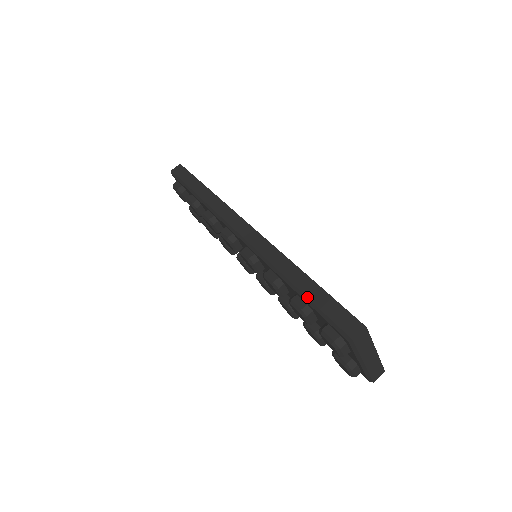
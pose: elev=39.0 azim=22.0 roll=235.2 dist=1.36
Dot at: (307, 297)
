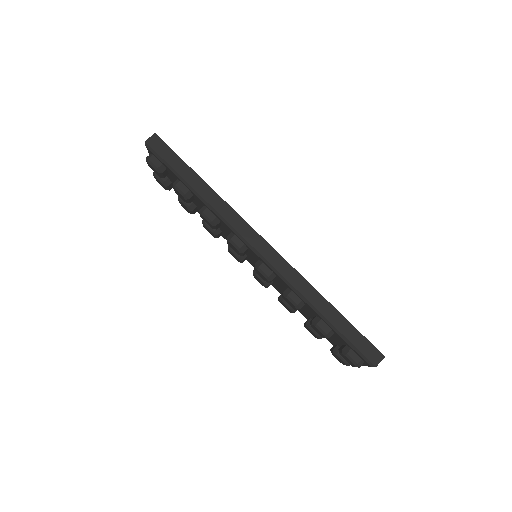
Dot at: (336, 327)
